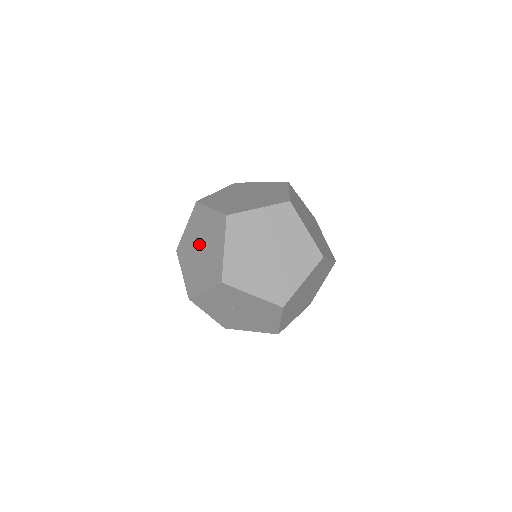
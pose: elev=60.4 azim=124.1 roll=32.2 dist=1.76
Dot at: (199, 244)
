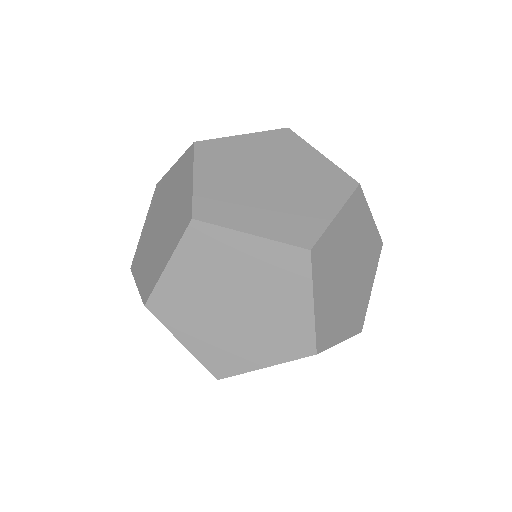
Dot at: occluded
